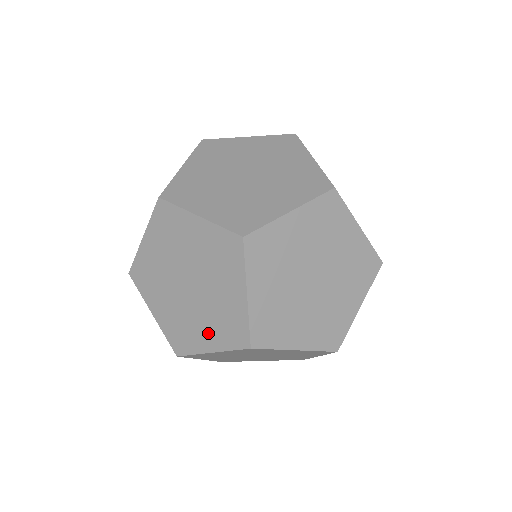
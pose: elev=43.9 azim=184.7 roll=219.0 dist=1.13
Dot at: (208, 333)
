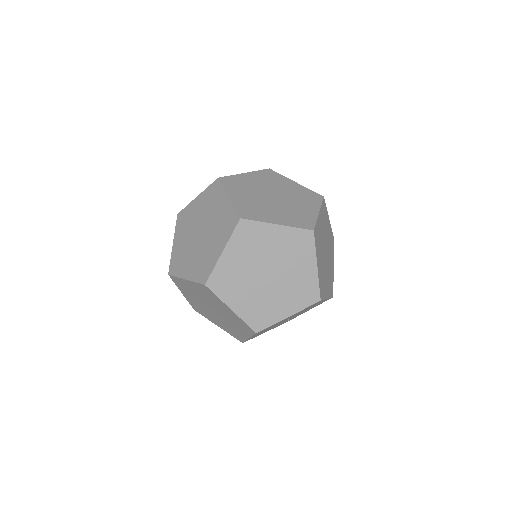
Dot at: (217, 243)
